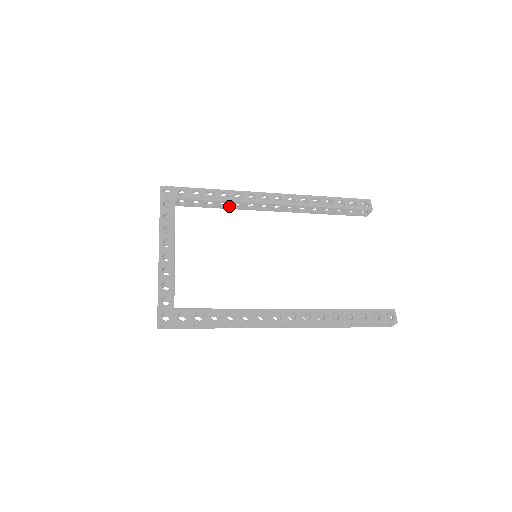
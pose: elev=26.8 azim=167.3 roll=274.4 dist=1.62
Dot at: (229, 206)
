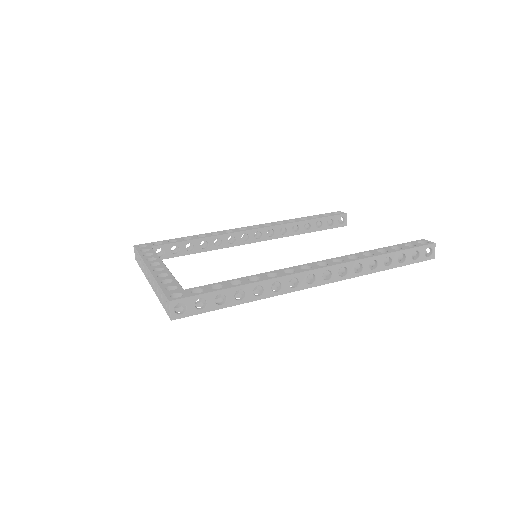
Dot at: (210, 246)
